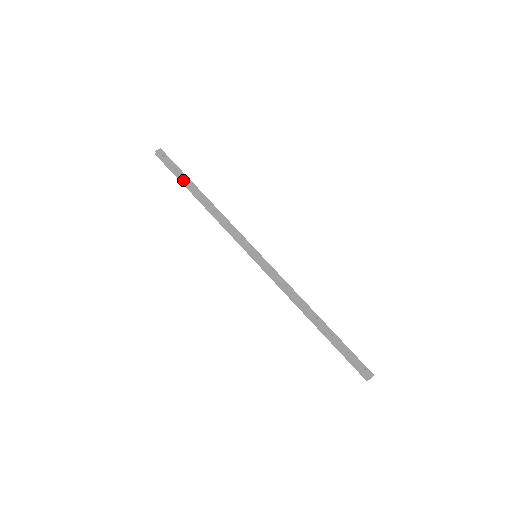
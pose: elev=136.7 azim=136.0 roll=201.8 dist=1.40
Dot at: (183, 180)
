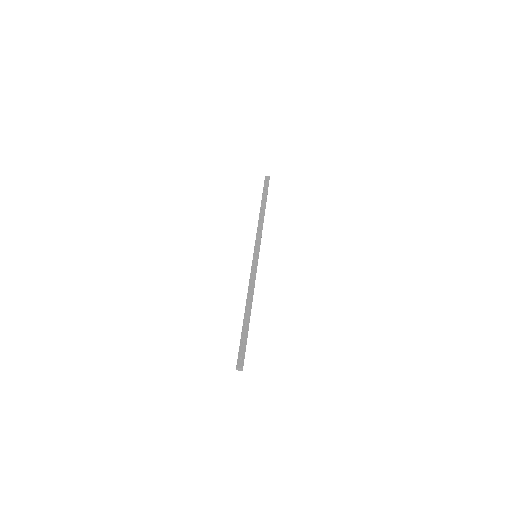
Dot at: (262, 196)
